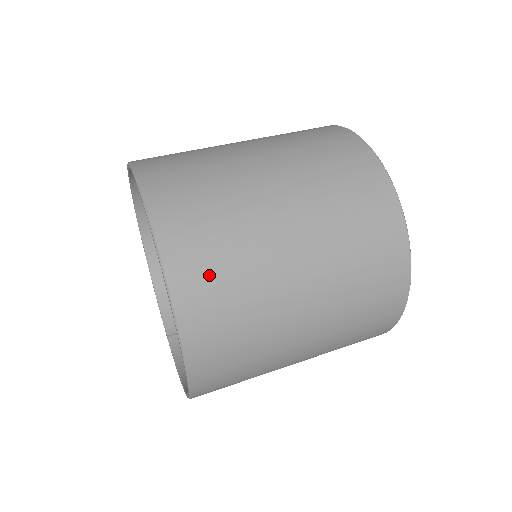
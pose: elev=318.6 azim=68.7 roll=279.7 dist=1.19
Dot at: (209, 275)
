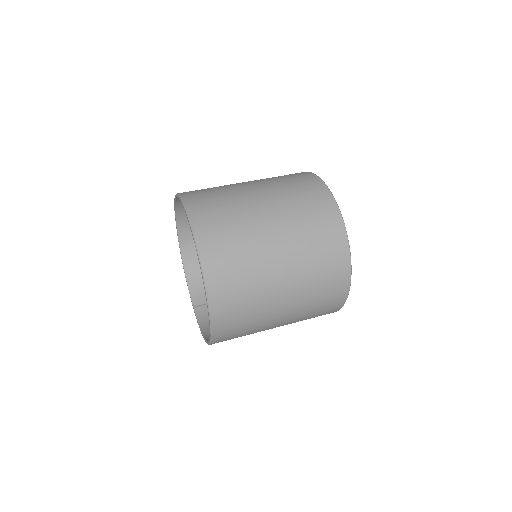
Dot at: (227, 268)
